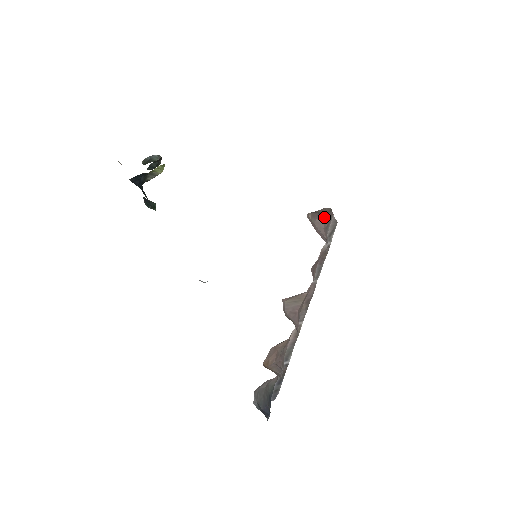
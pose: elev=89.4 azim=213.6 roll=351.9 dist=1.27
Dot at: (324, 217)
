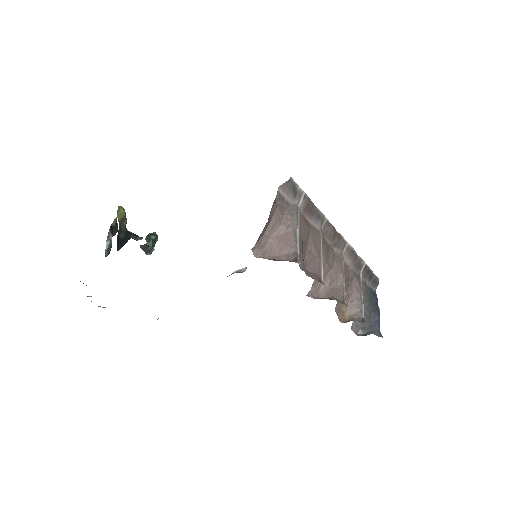
Dot at: (270, 219)
